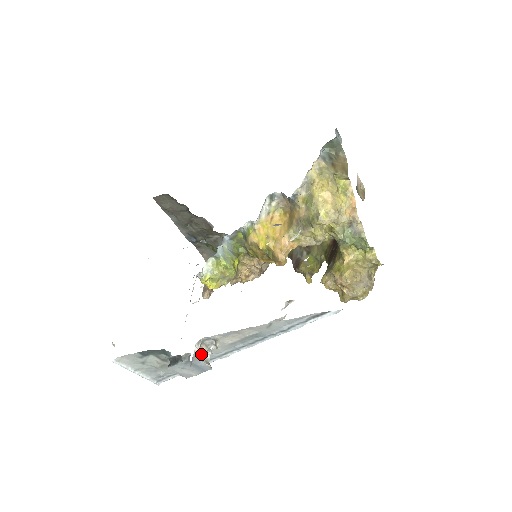
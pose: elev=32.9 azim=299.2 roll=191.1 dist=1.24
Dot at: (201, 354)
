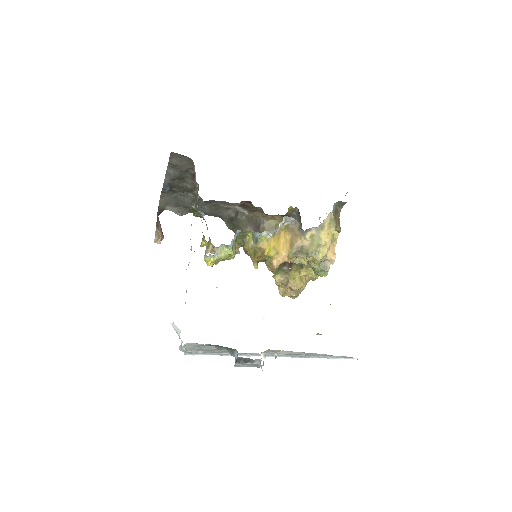
Dot at: occluded
